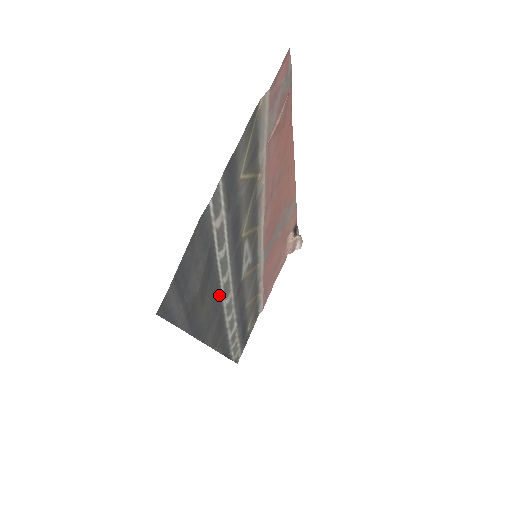
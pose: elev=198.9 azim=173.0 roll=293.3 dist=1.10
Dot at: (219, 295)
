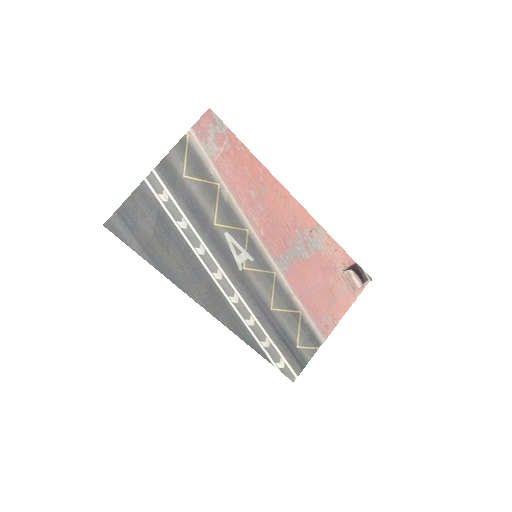
Dot at: (196, 261)
